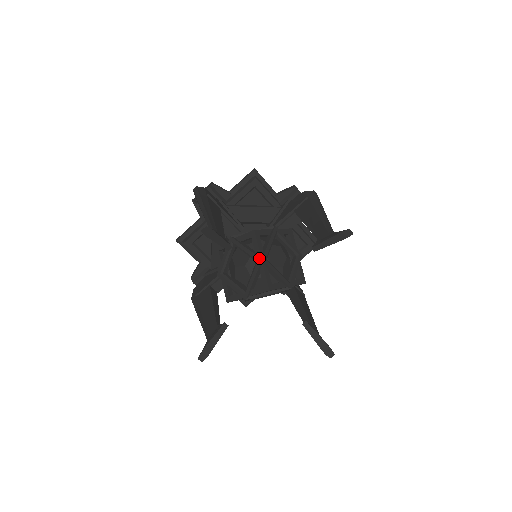
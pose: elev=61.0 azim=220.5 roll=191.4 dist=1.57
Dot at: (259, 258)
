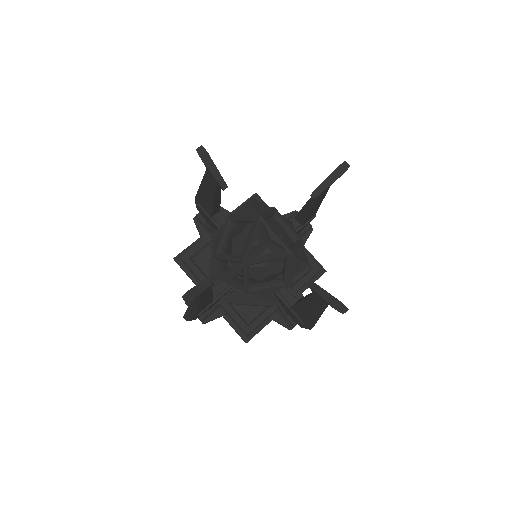
Dot at: (256, 215)
